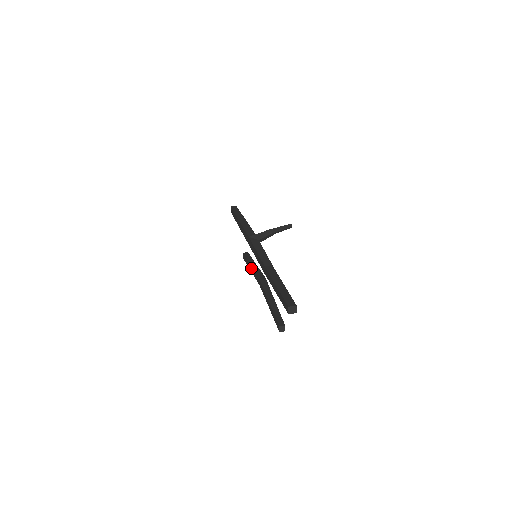
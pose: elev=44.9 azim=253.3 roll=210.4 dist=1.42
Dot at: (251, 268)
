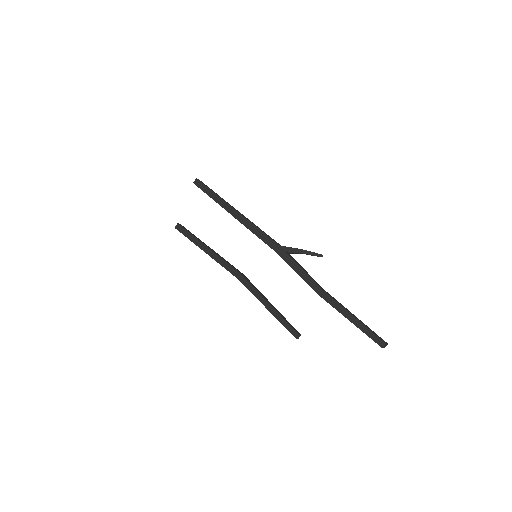
Dot at: (210, 252)
